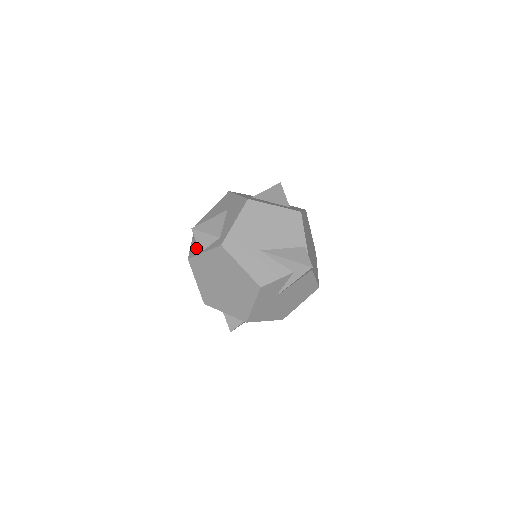
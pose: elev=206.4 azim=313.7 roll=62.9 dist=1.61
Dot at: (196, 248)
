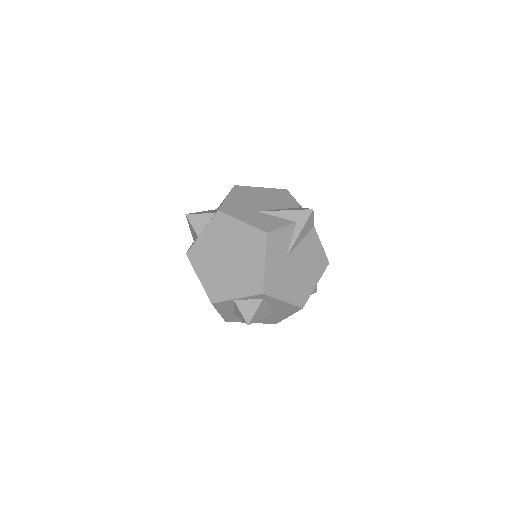
Dot at: occluded
